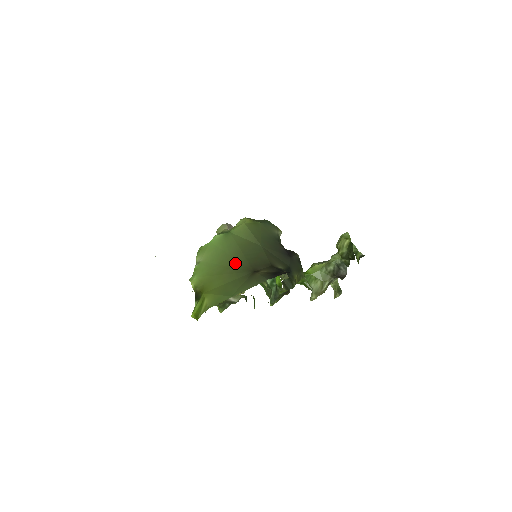
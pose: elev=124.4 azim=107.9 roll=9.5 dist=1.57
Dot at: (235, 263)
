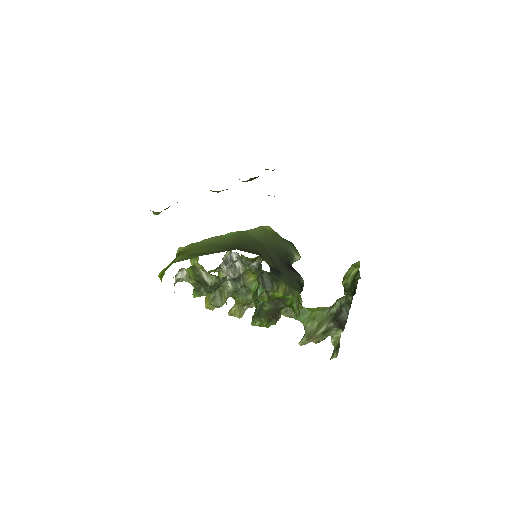
Dot at: (227, 244)
